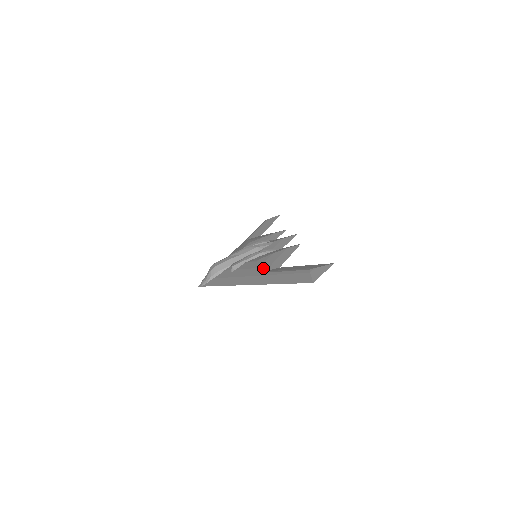
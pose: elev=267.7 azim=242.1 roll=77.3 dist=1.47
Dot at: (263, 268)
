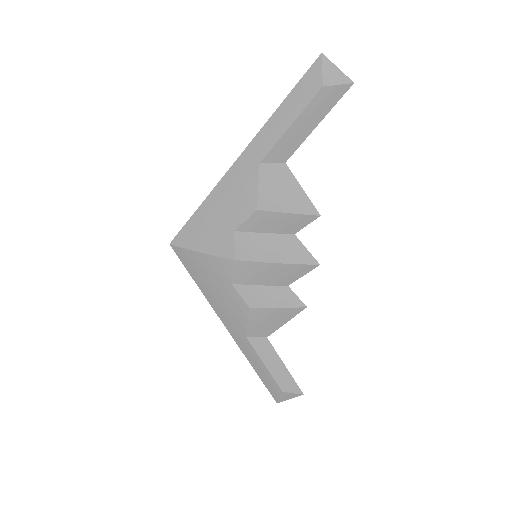
Dot at: occluded
